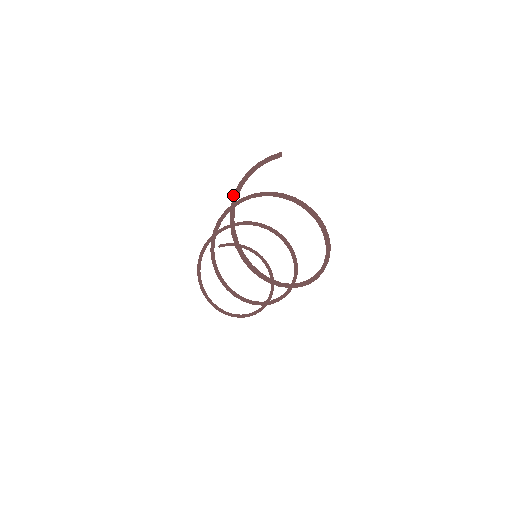
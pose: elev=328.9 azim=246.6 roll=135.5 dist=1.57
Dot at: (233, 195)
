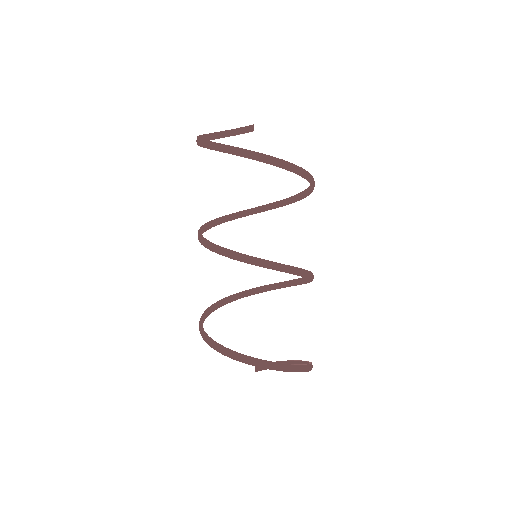
Dot at: occluded
